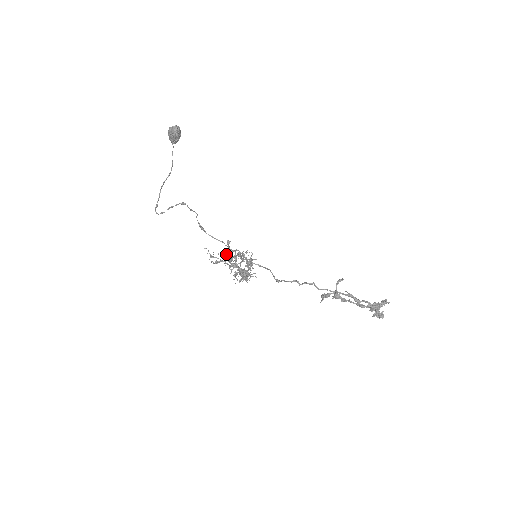
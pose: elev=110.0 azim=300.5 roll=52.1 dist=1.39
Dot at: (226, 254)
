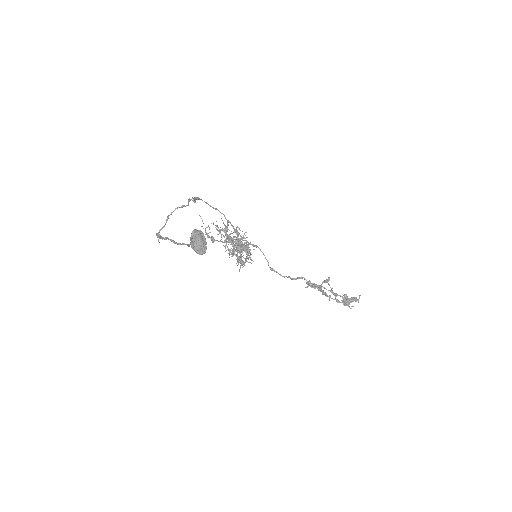
Dot at: occluded
